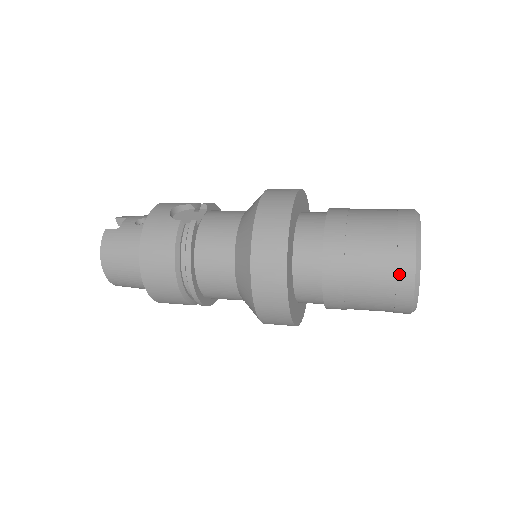
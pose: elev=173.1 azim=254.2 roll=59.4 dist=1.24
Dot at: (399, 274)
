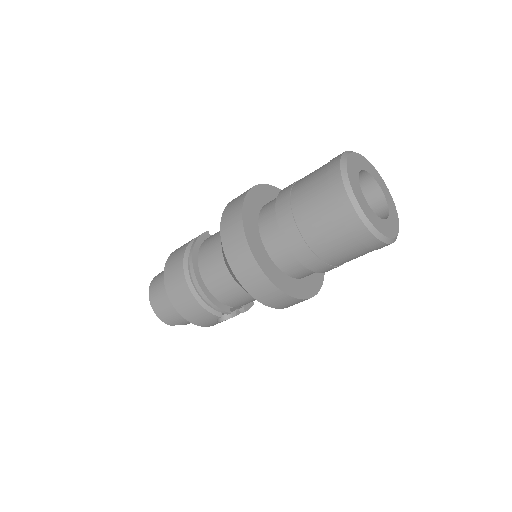
Dot at: (328, 176)
